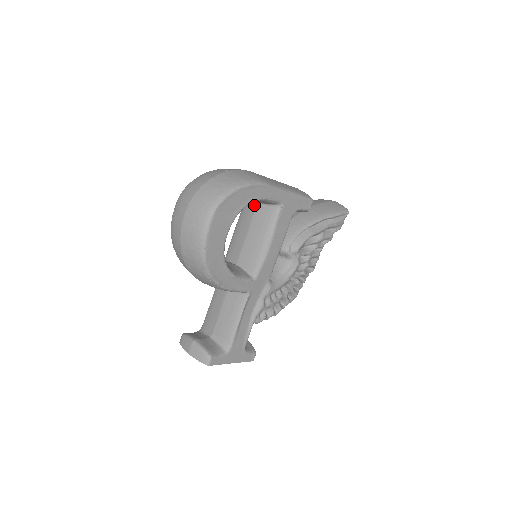
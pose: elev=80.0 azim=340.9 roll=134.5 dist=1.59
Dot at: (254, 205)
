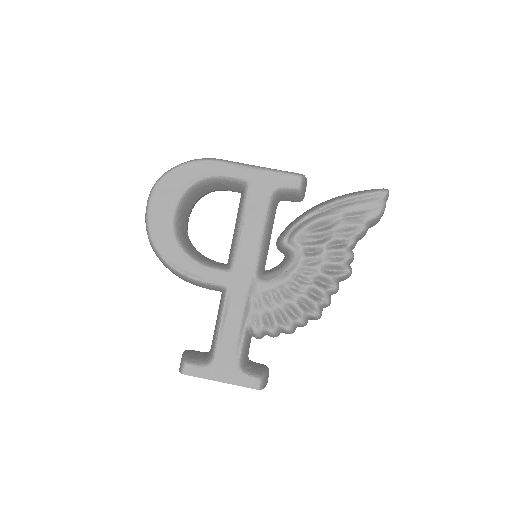
Dot at: occluded
